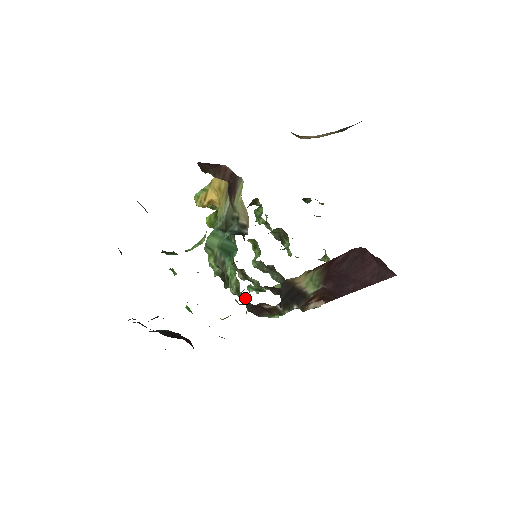
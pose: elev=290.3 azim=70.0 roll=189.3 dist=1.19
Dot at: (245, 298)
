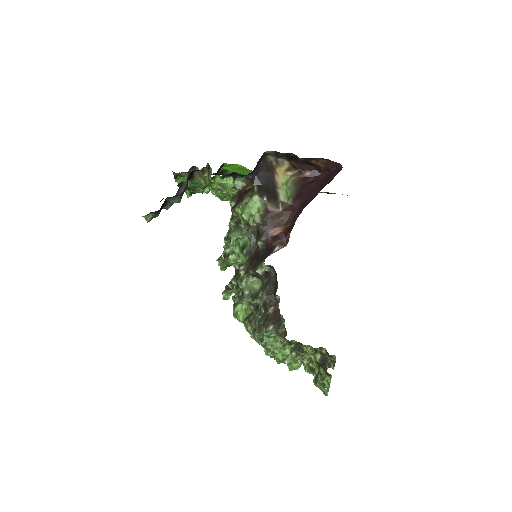
Dot at: (232, 234)
